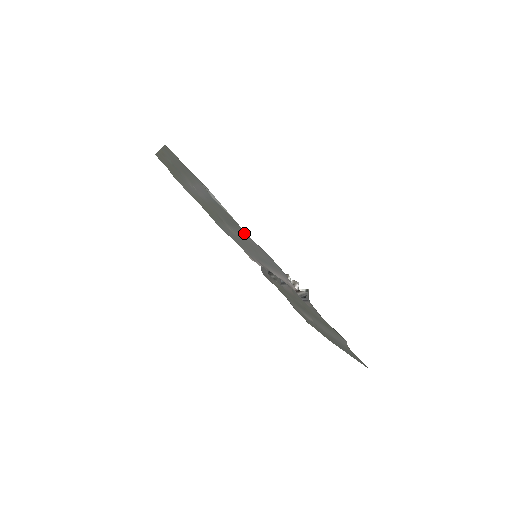
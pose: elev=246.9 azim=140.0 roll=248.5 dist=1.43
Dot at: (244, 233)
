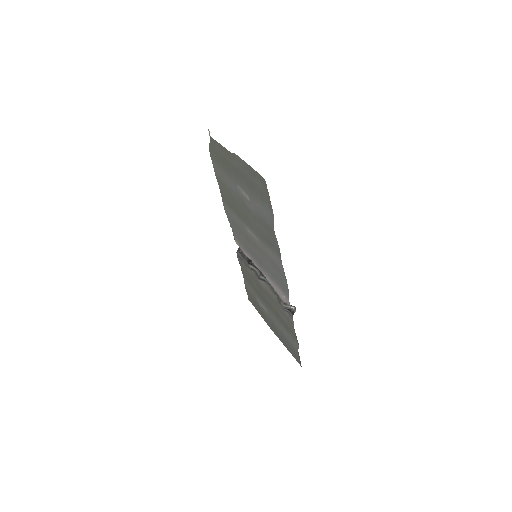
Dot at: (274, 254)
